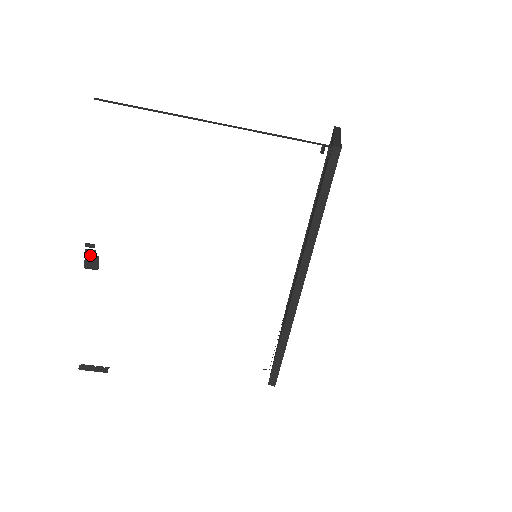
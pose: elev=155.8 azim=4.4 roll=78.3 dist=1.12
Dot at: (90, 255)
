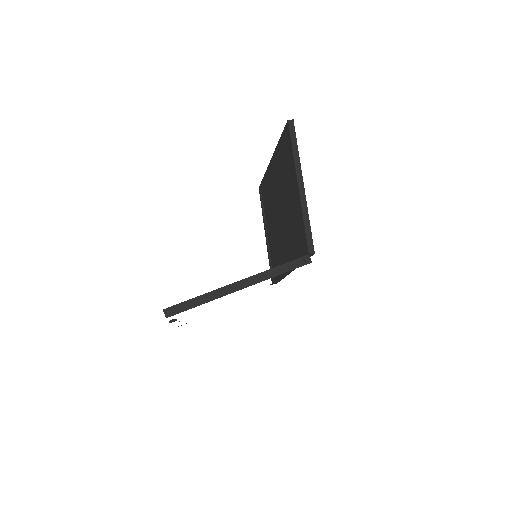
Dot at: (172, 320)
